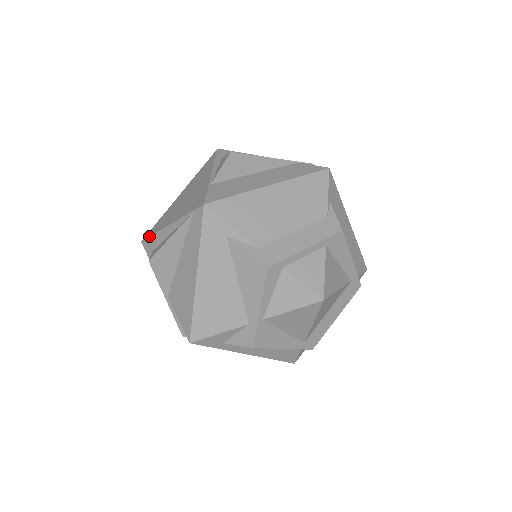
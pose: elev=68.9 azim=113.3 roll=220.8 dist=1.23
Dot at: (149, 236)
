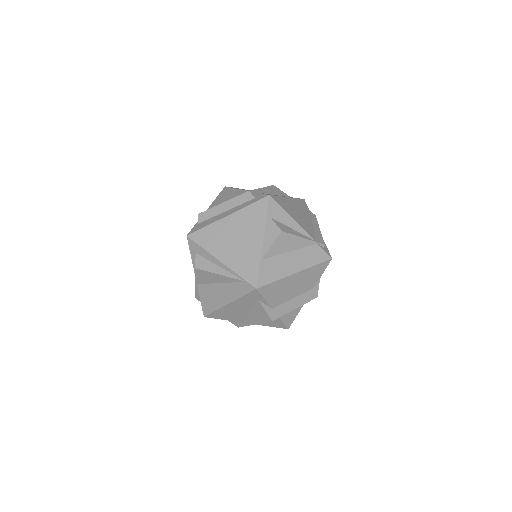
Dot at: (197, 243)
